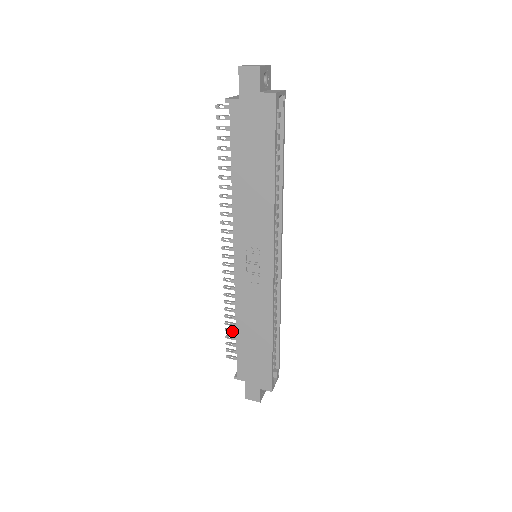
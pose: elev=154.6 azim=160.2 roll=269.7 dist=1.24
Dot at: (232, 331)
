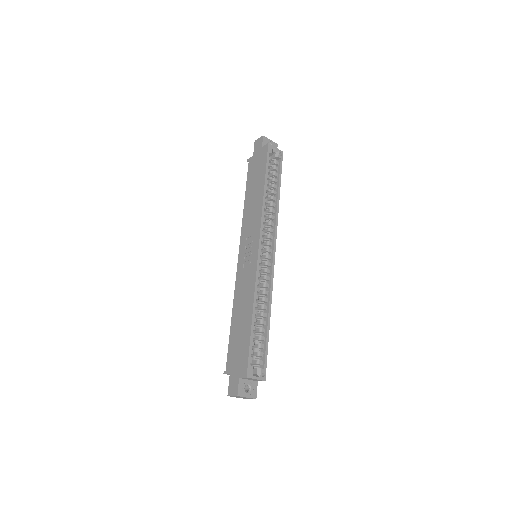
Dot at: occluded
